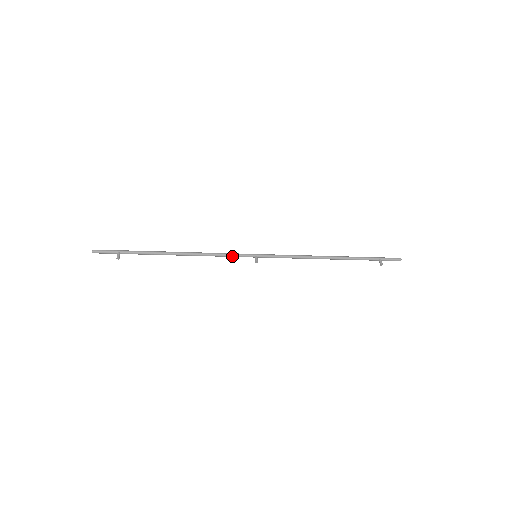
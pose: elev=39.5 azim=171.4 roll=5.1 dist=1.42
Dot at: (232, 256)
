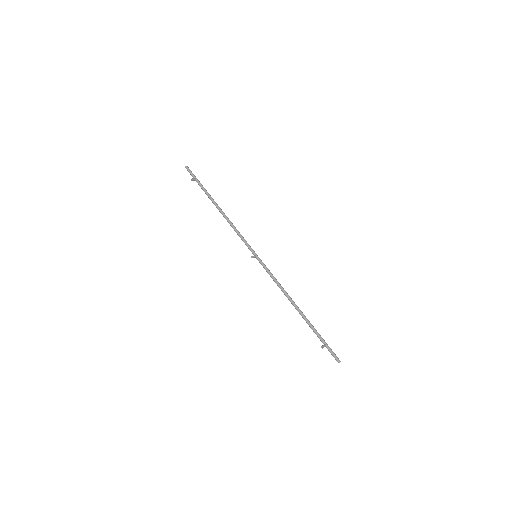
Dot at: (244, 241)
